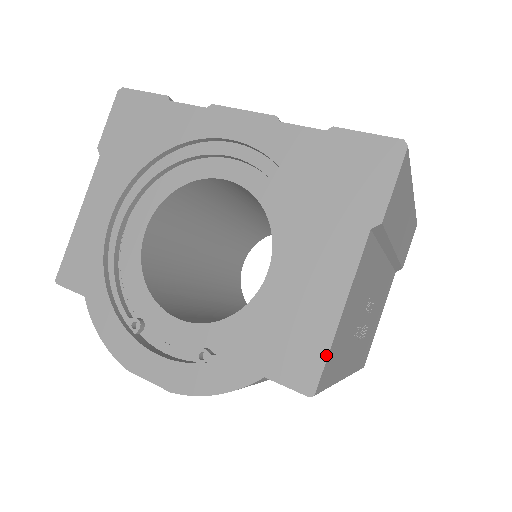
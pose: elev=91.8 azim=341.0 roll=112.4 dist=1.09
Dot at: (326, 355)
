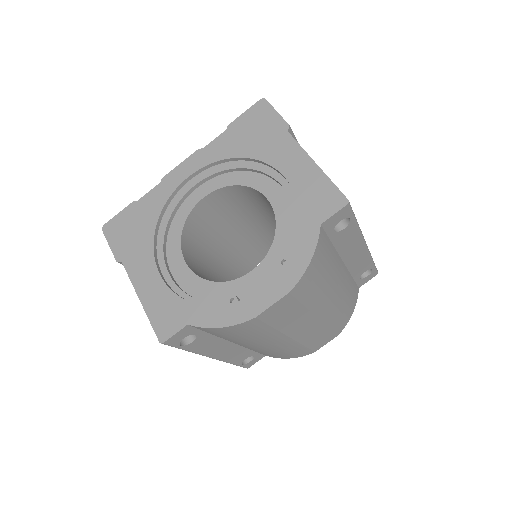
Dot at: (332, 183)
